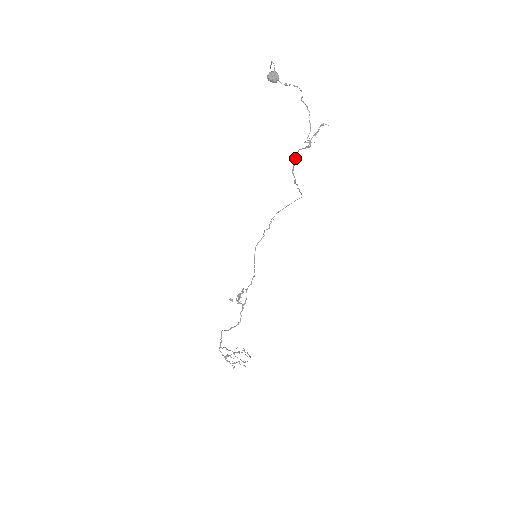
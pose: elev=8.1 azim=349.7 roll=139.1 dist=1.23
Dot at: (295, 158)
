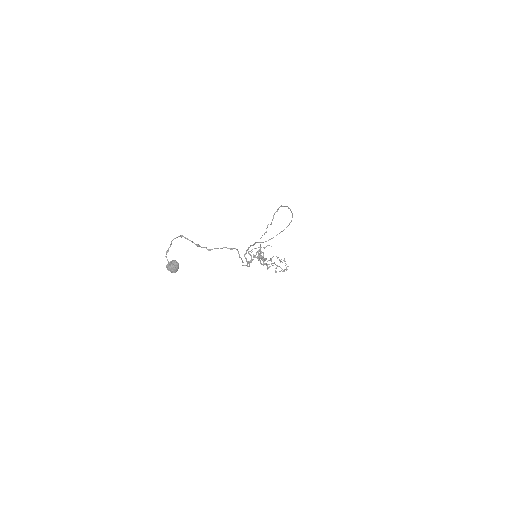
Dot at: (249, 247)
